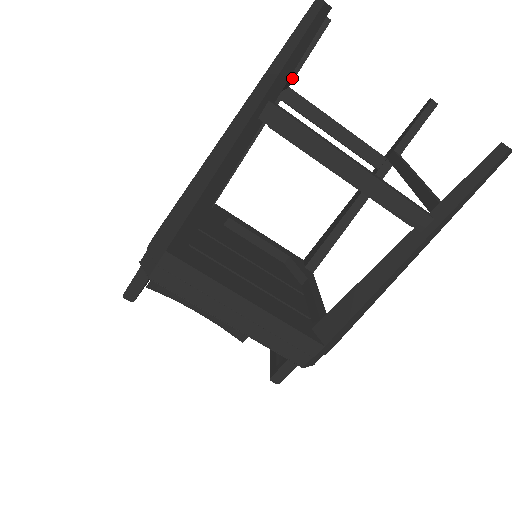
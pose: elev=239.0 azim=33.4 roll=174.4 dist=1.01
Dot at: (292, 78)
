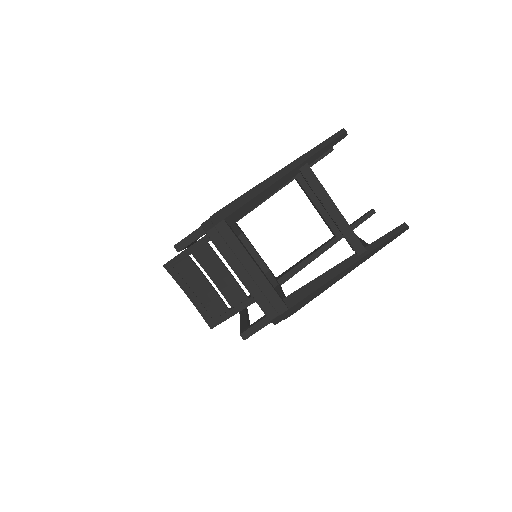
Dot at: occluded
